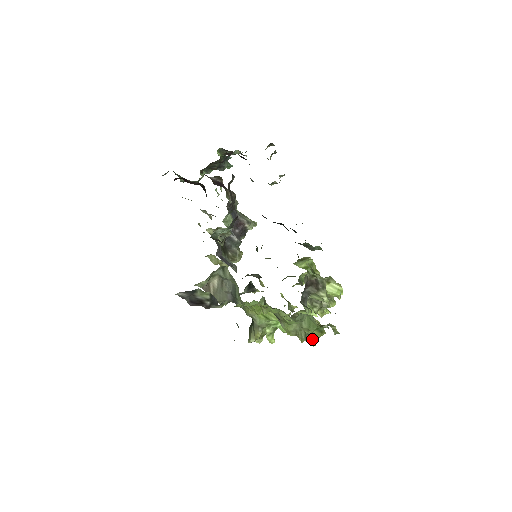
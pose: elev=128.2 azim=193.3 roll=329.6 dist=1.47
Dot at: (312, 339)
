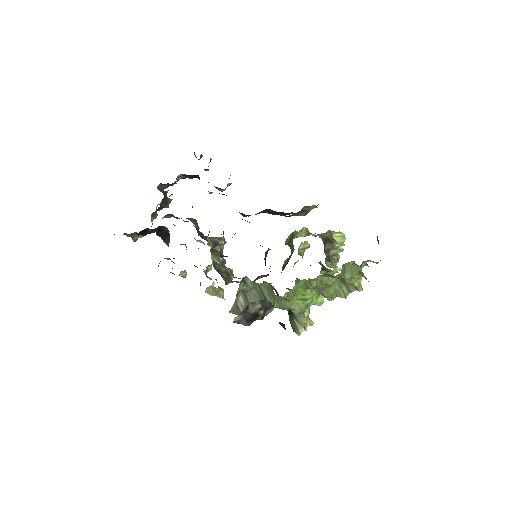
Dot at: (358, 285)
